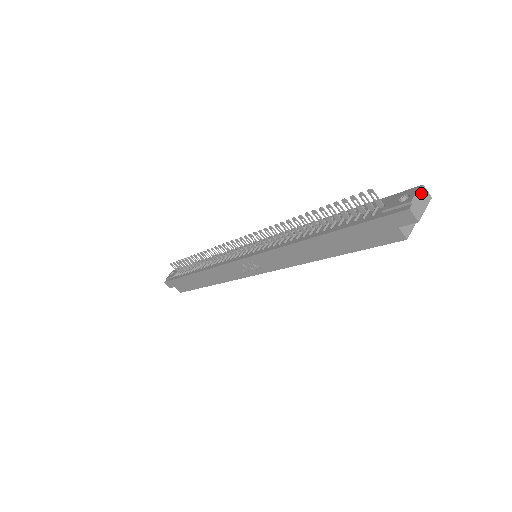
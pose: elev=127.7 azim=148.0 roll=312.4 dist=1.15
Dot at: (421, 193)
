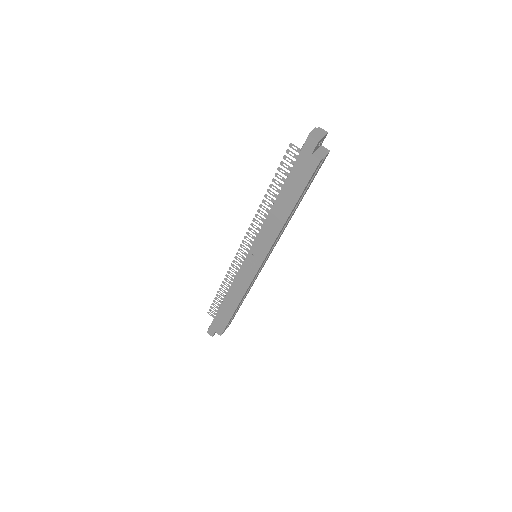
Dot at: (318, 130)
